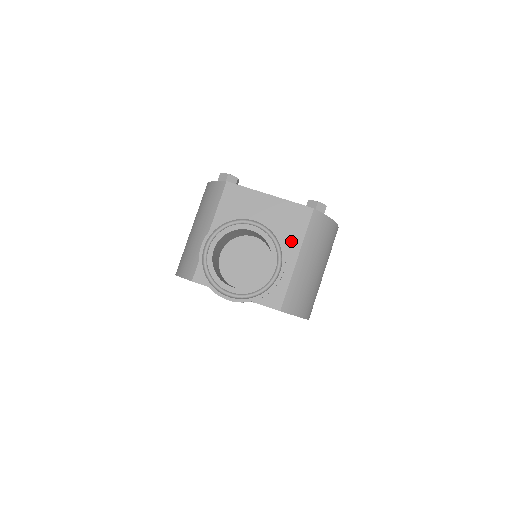
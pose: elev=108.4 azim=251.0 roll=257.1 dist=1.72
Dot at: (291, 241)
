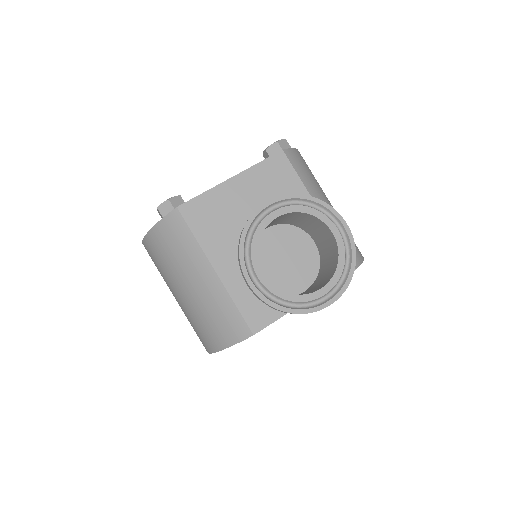
Dot at: occluded
